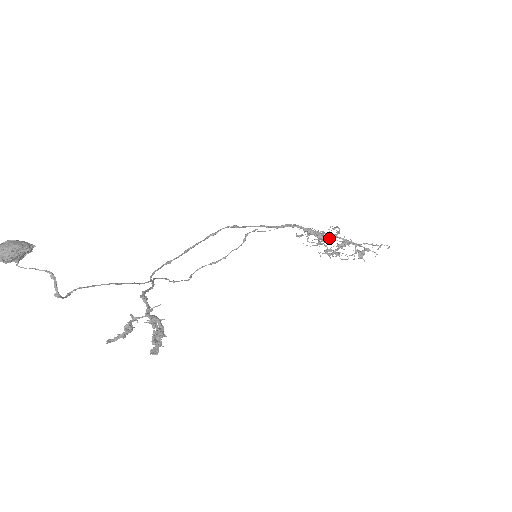
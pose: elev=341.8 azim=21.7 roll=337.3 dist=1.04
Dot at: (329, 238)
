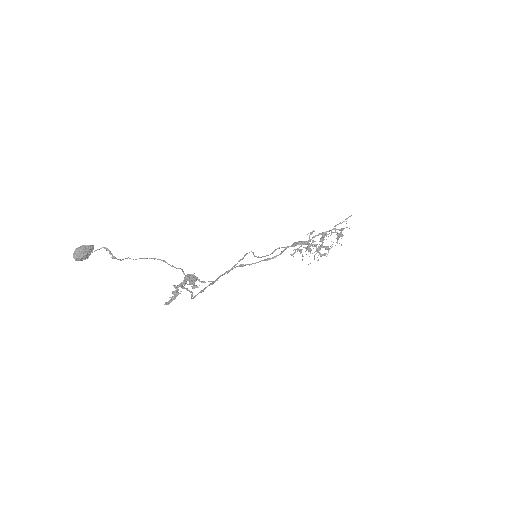
Dot at: (315, 245)
